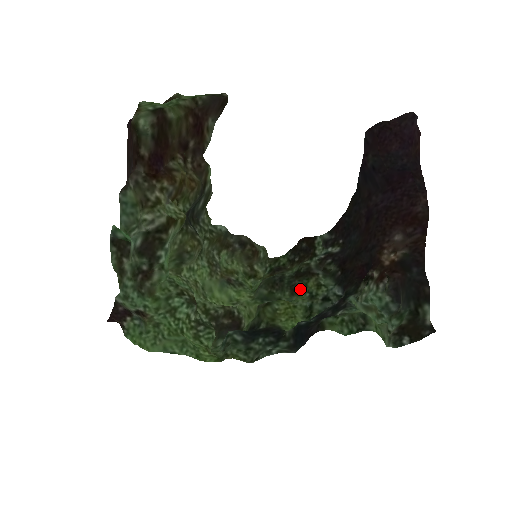
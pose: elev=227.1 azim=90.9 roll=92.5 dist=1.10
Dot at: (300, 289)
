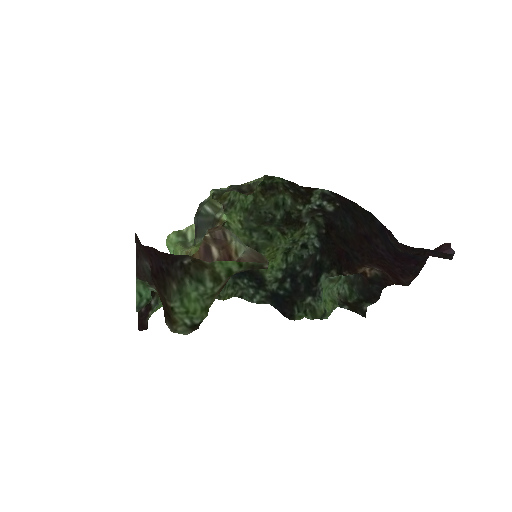
Dot at: (286, 237)
